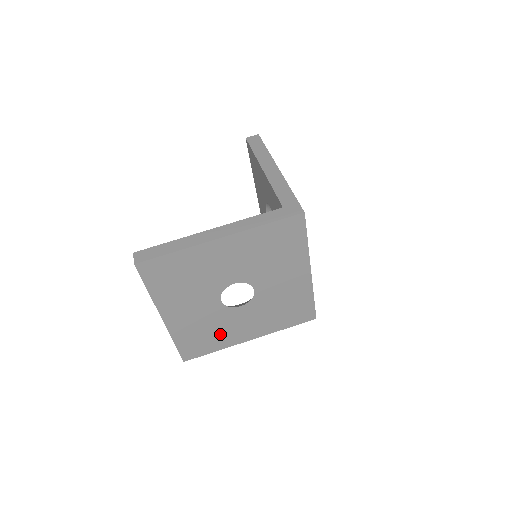
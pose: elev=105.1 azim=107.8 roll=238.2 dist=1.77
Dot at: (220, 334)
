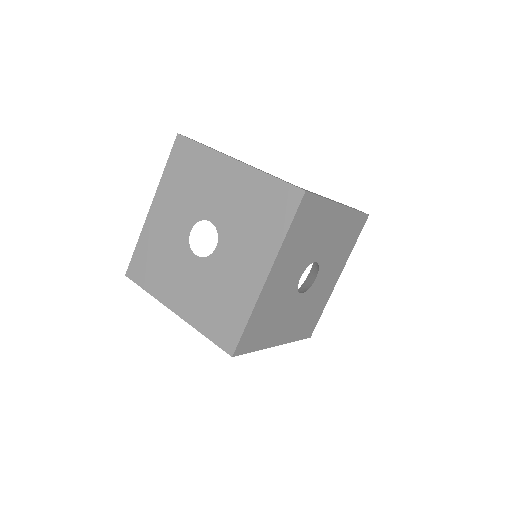
Dot at: (164, 273)
